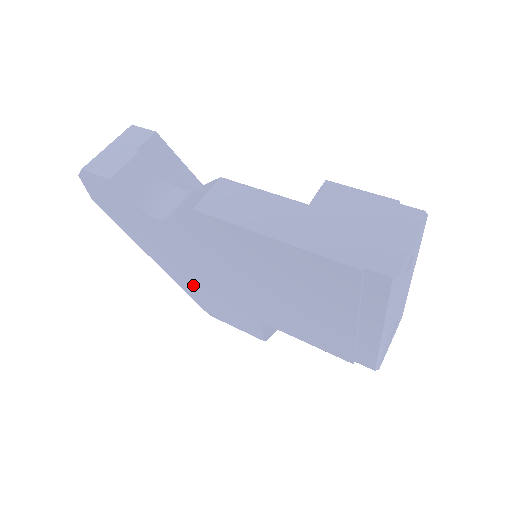
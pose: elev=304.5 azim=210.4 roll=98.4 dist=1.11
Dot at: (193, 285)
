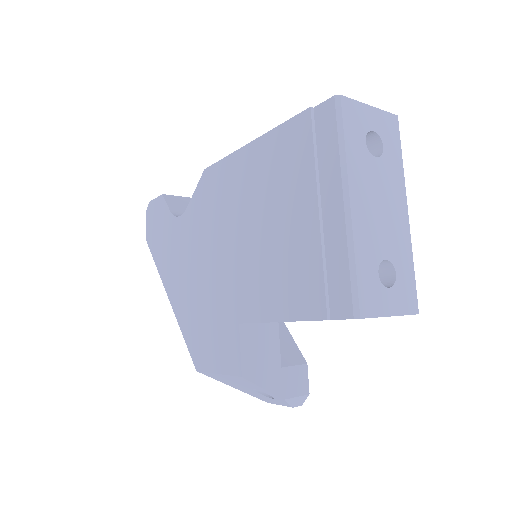
Dot at: (191, 310)
